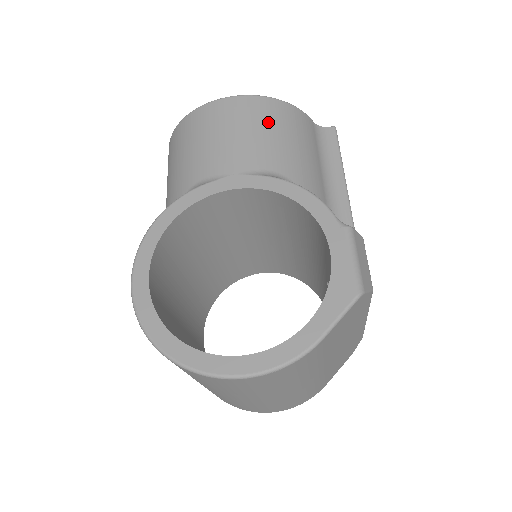
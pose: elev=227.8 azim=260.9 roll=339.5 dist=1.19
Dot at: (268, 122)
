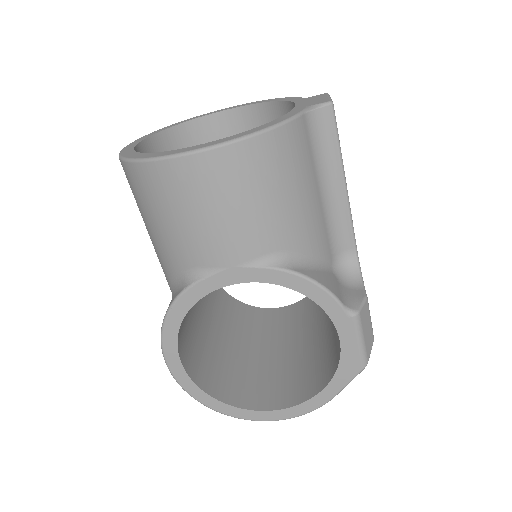
Dot at: (254, 184)
